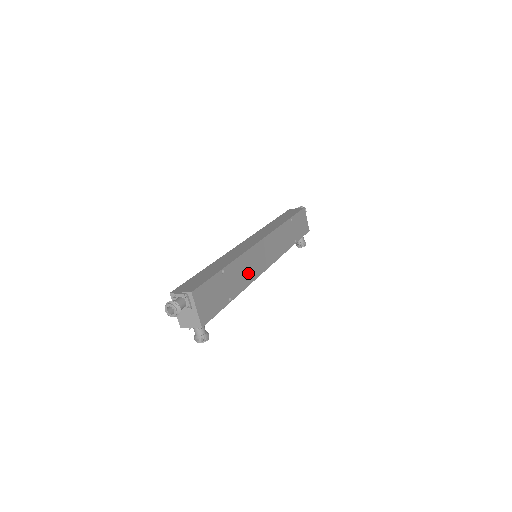
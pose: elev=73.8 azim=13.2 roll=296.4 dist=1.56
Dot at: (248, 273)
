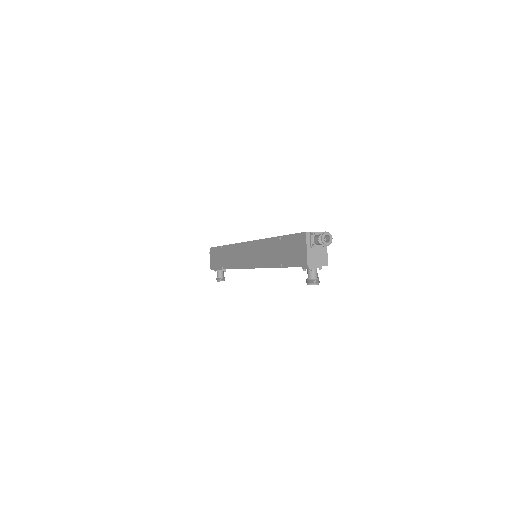
Dot at: occluded
